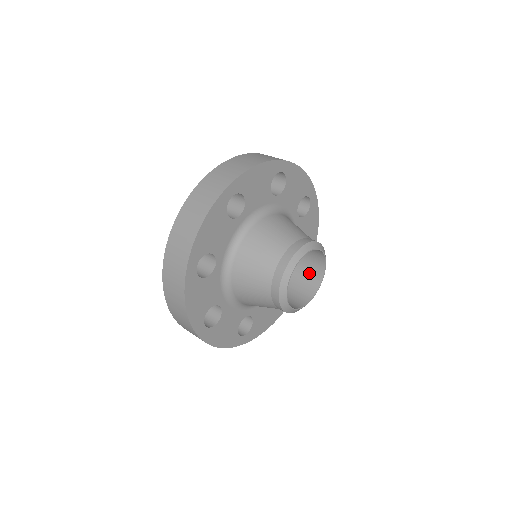
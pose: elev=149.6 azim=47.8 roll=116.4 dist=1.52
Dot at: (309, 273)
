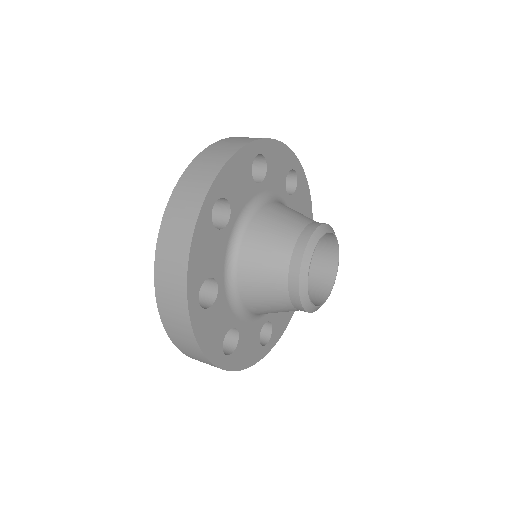
Dot at: (321, 257)
